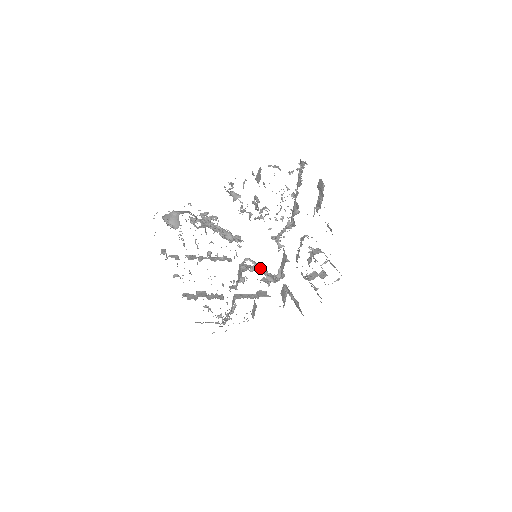
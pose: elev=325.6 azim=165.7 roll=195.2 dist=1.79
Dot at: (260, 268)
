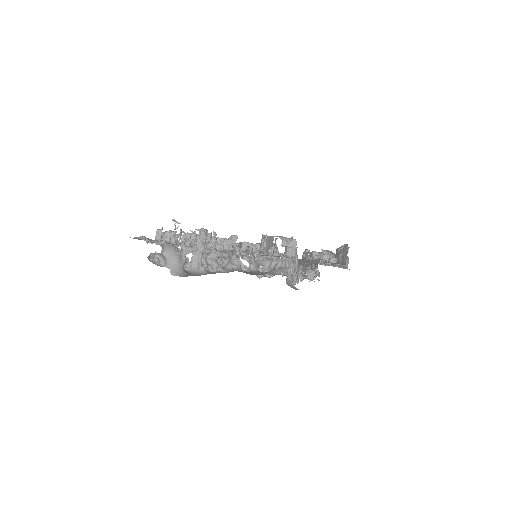
Dot at: occluded
